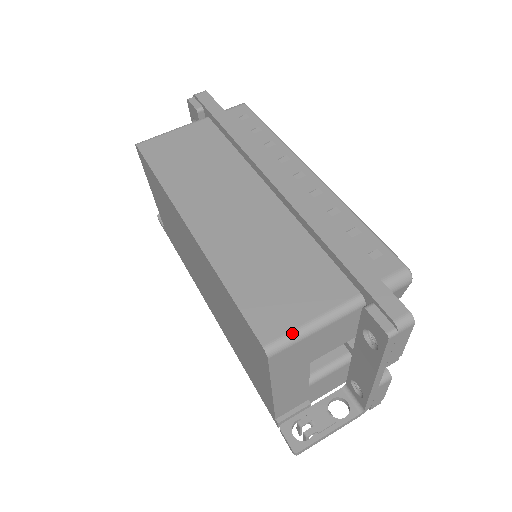
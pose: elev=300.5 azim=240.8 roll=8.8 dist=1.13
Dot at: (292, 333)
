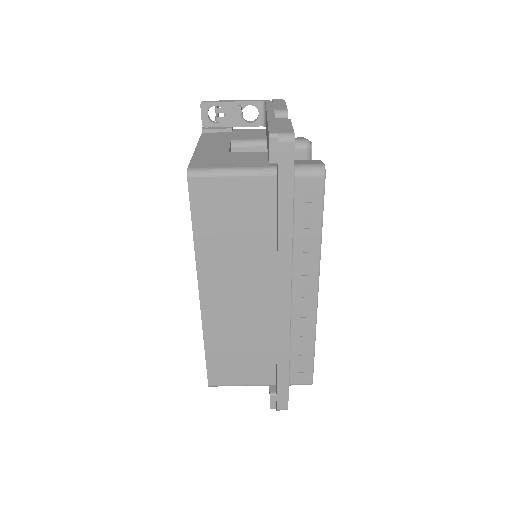
Dot at: occluded
